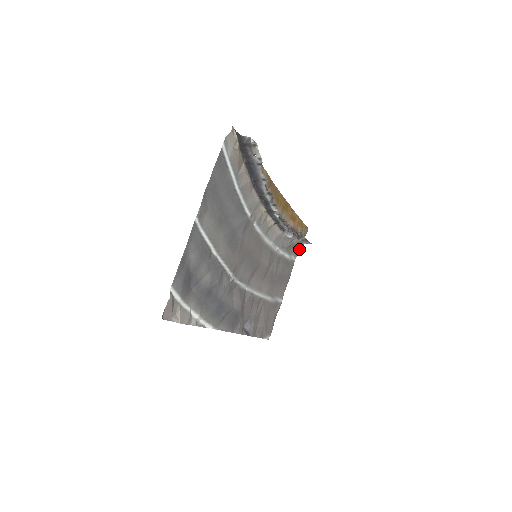
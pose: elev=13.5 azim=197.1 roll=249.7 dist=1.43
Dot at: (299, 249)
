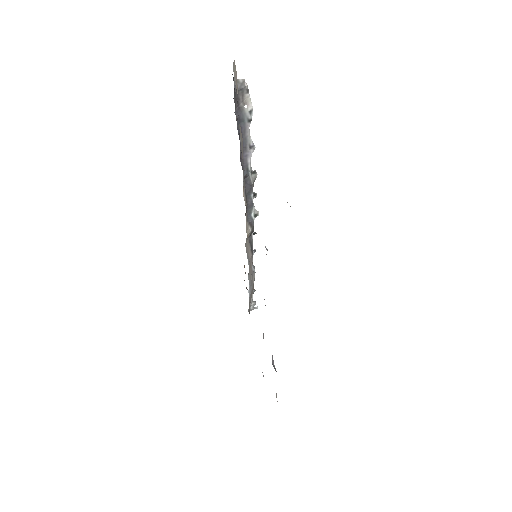
Dot at: occluded
